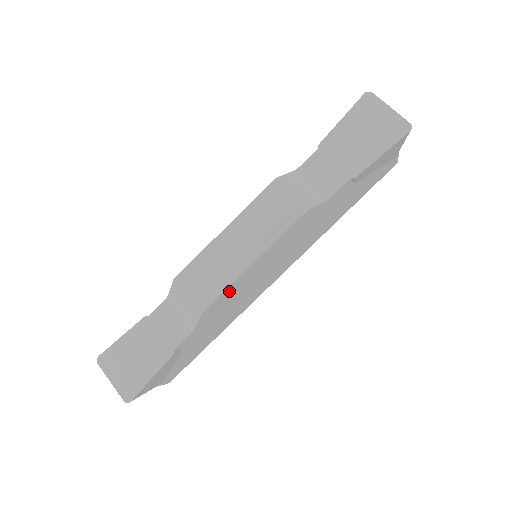
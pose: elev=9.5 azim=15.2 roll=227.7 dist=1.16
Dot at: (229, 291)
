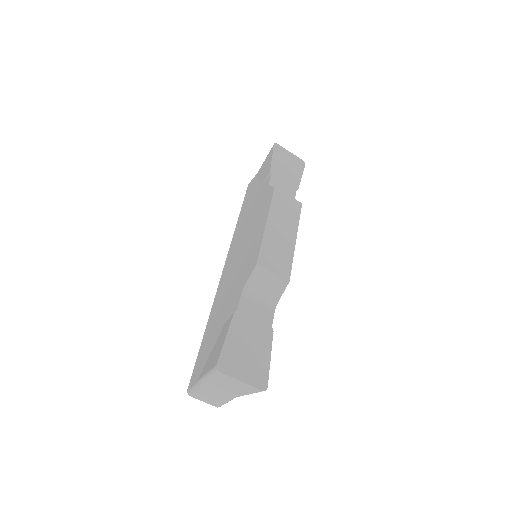
Dot at: occluded
